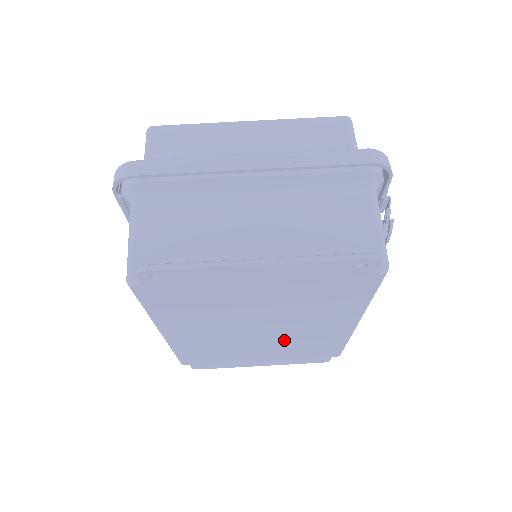
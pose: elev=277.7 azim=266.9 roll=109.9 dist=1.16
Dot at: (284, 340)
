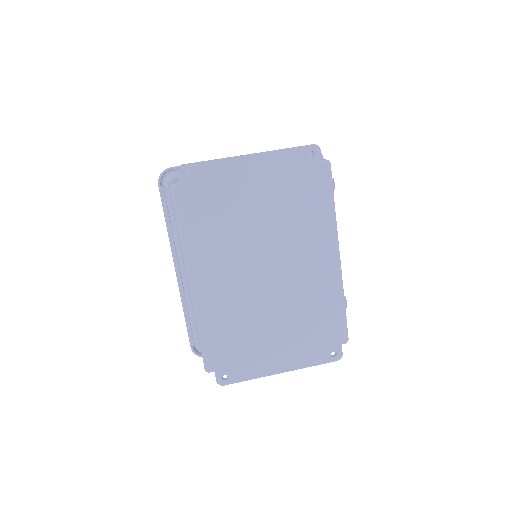
Dot at: (289, 295)
